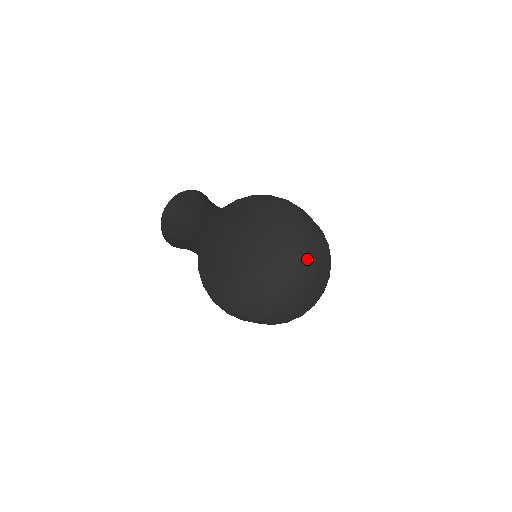
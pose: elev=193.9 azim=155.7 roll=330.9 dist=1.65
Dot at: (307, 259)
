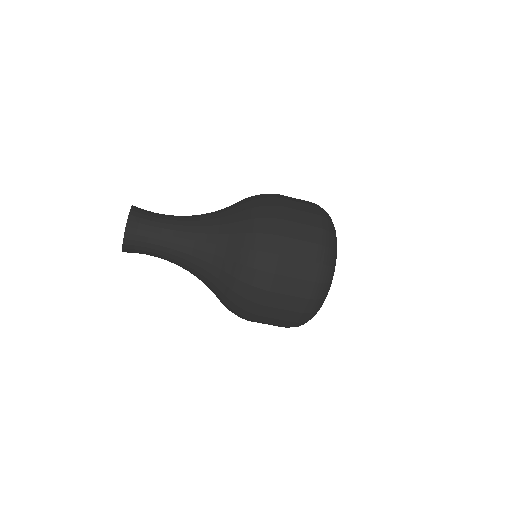
Dot at: (258, 229)
